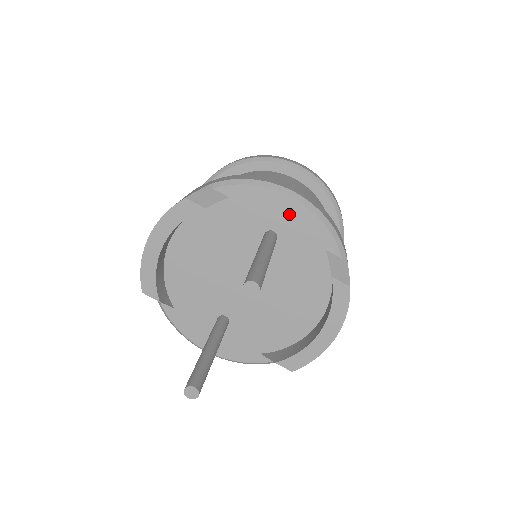
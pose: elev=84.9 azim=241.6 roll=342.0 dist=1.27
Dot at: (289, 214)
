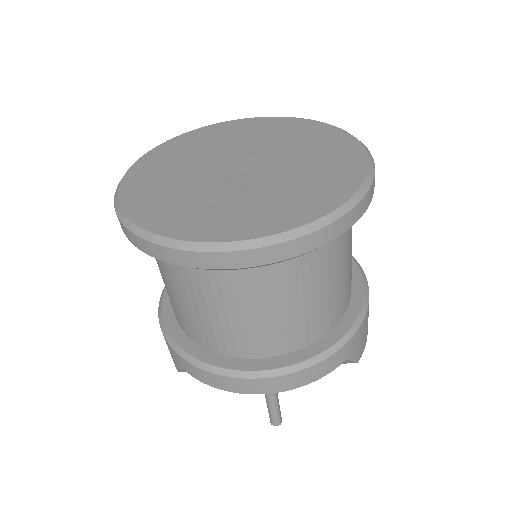
Dot at: occluded
